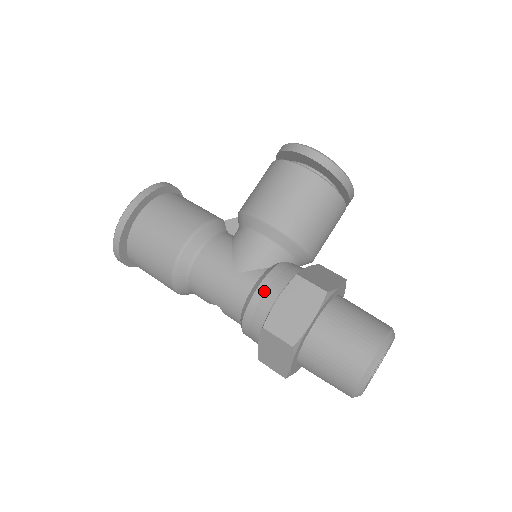
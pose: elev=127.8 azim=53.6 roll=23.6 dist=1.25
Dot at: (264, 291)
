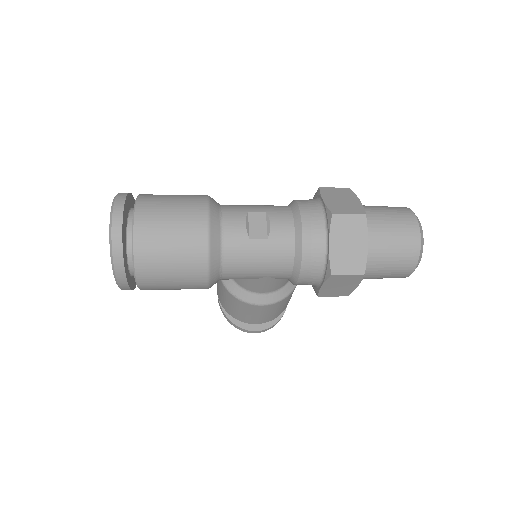
Dot at: occluded
